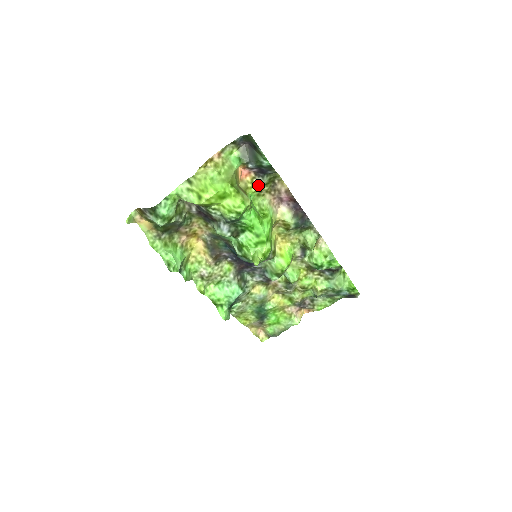
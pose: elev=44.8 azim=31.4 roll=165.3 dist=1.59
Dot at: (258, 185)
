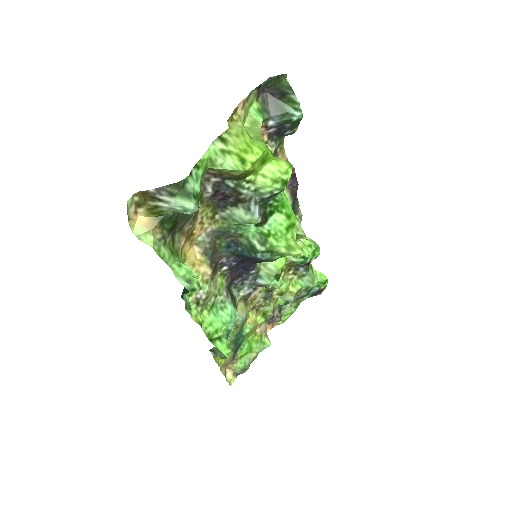
Dot at: occluded
